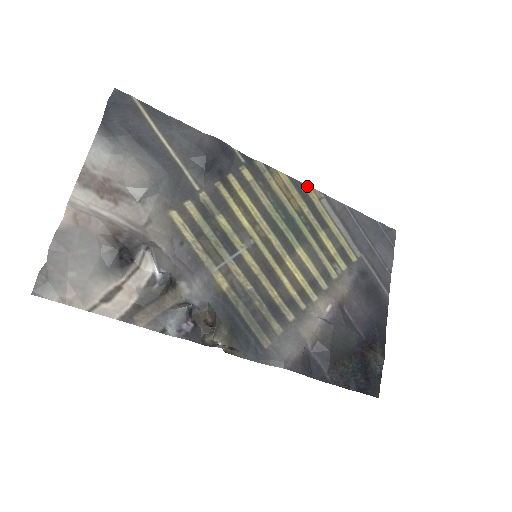
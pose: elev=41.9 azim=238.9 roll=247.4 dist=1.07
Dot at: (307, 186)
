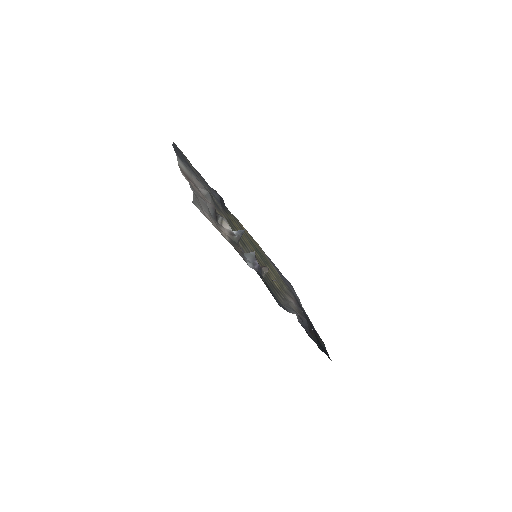
Dot at: (254, 240)
